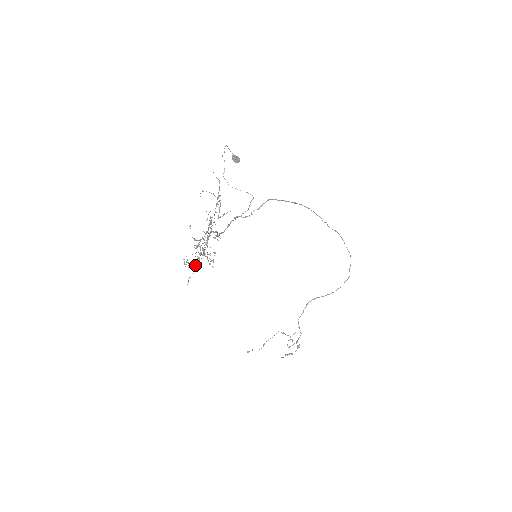
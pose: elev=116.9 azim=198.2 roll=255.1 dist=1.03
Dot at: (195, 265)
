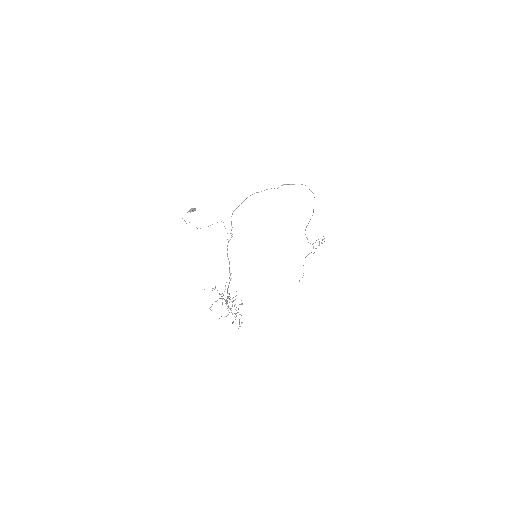
Dot at: occluded
